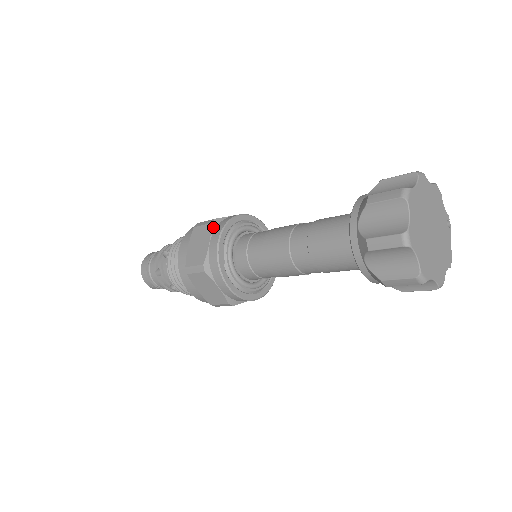
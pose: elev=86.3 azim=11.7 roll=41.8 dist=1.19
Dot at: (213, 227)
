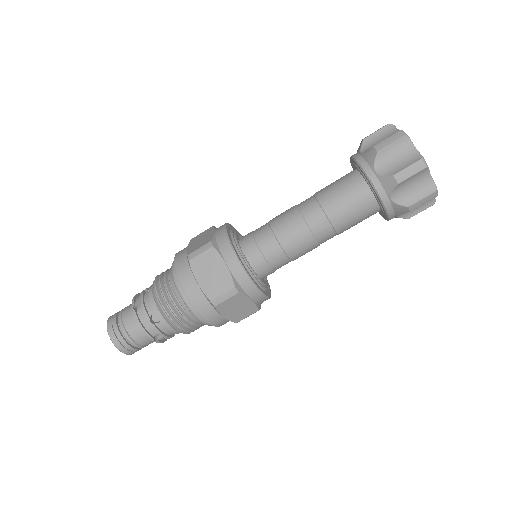
Dot at: (215, 227)
